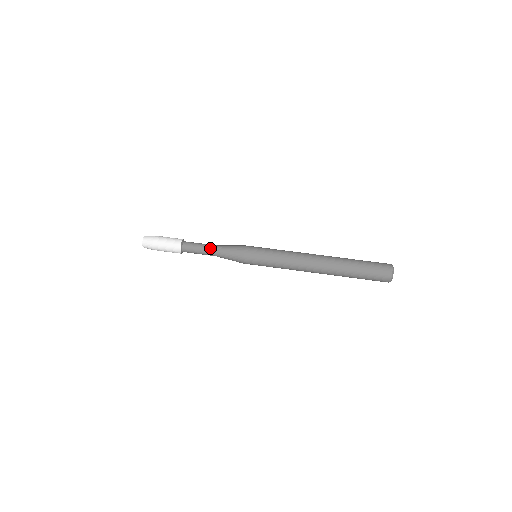
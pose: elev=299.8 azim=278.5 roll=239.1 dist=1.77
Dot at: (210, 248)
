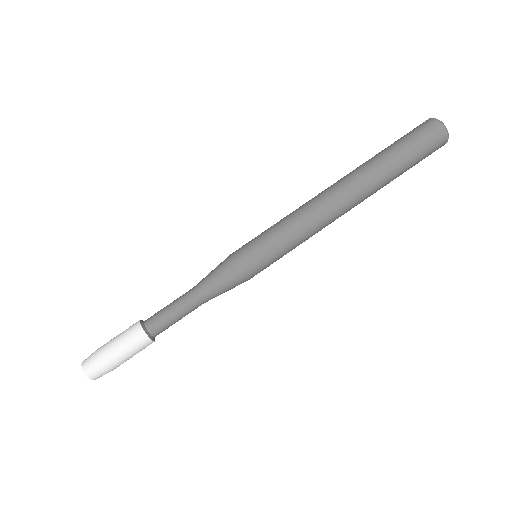
Dot at: (187, 299)
